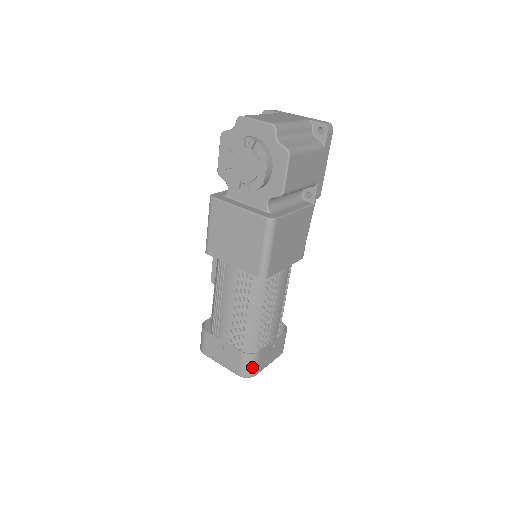
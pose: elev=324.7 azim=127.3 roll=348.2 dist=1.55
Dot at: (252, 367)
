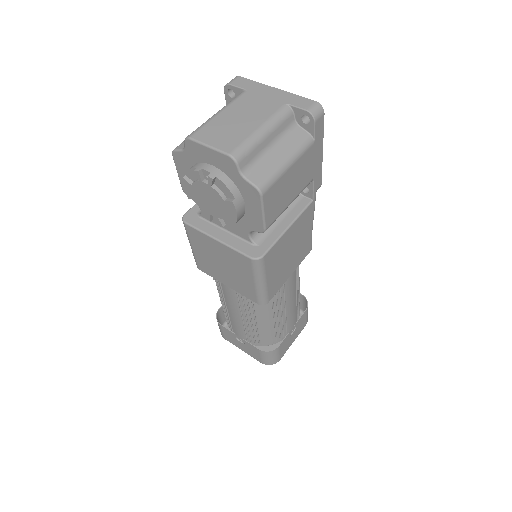
Dot at: (274, 358)
